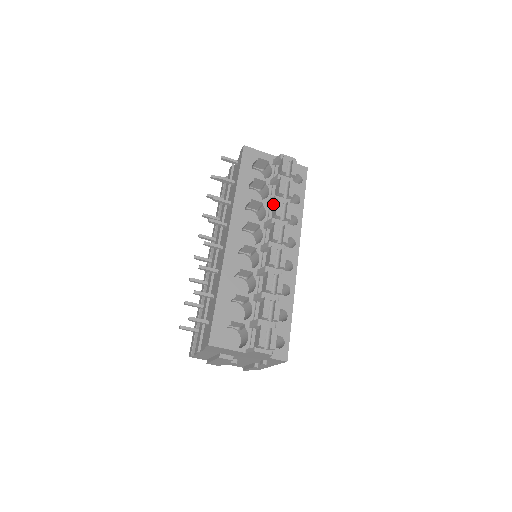
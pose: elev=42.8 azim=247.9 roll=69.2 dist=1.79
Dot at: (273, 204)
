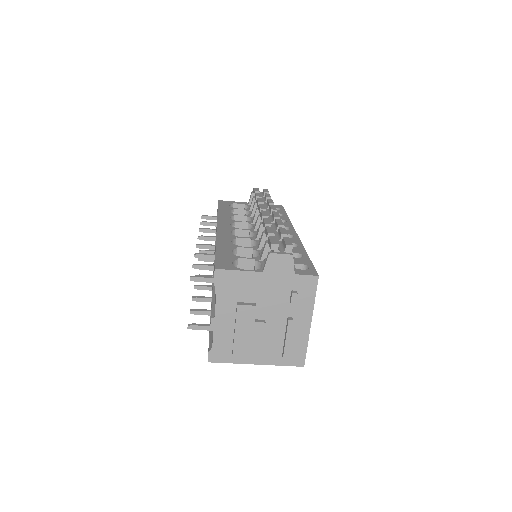
Dot at: occluded
